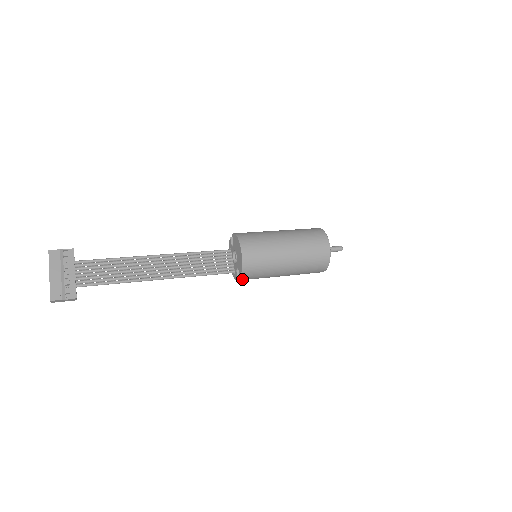
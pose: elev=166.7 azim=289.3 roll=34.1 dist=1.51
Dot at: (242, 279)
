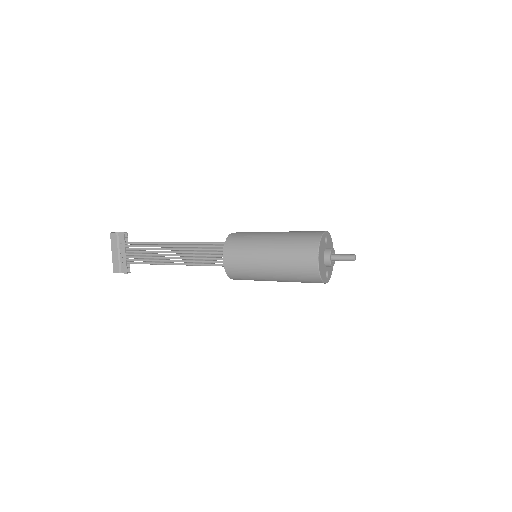
Dot at: occluded
